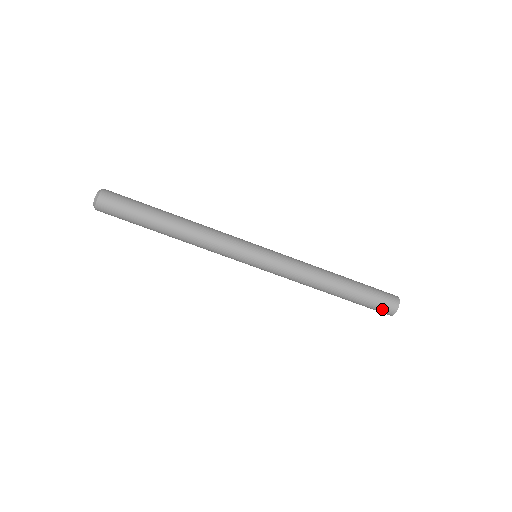
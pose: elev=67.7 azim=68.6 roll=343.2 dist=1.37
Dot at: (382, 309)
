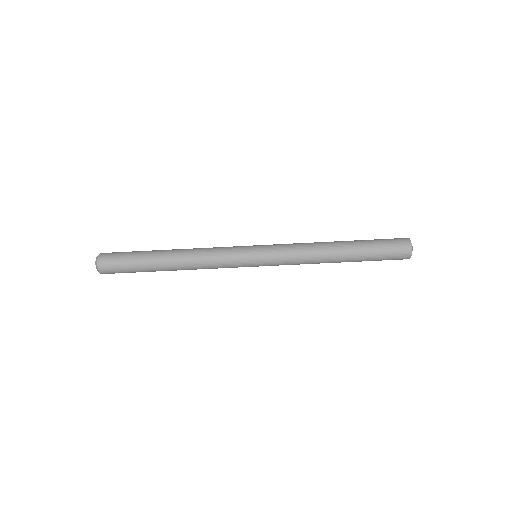
Dot at: (397, 255)
